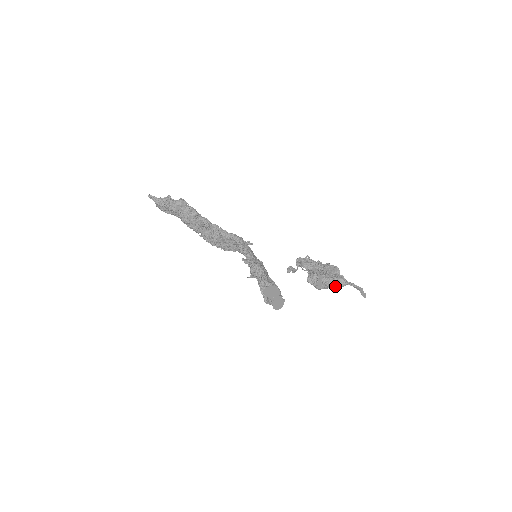
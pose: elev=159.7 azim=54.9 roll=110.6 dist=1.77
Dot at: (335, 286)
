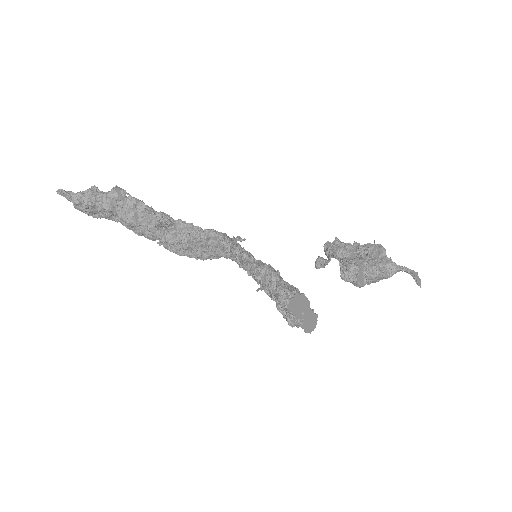
Dot at: (383, 277)
